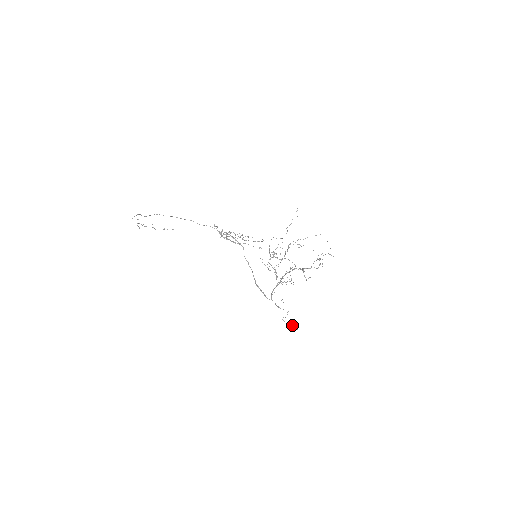
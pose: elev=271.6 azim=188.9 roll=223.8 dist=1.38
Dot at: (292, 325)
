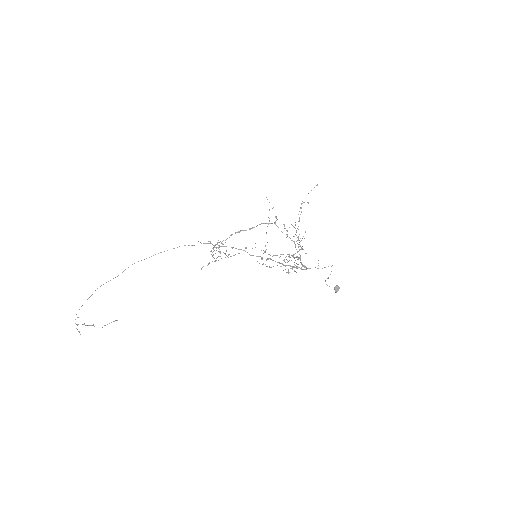
Dot at: occluded
